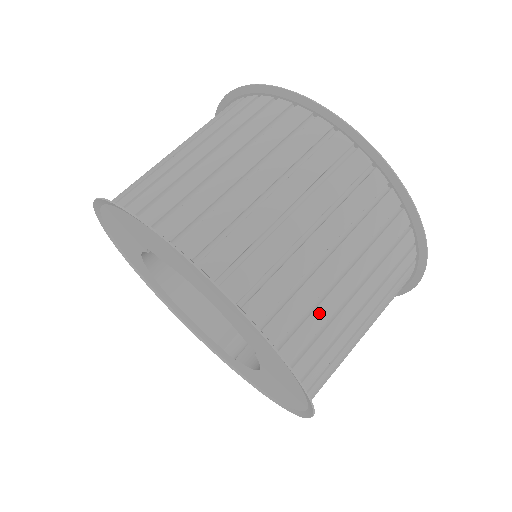
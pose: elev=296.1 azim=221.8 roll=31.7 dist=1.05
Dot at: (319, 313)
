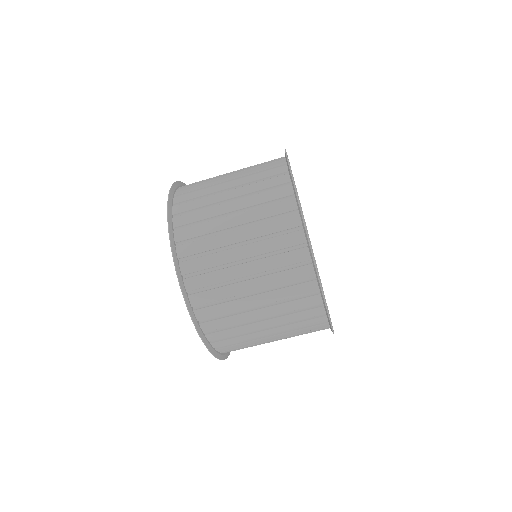
Dot at: occluded
